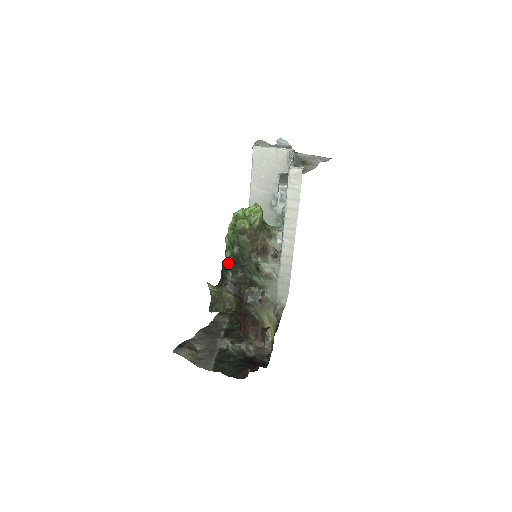
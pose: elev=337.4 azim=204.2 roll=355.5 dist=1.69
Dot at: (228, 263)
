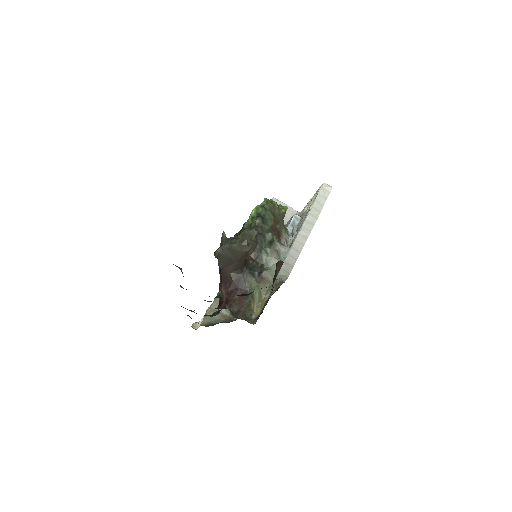
Dot at: occluded
